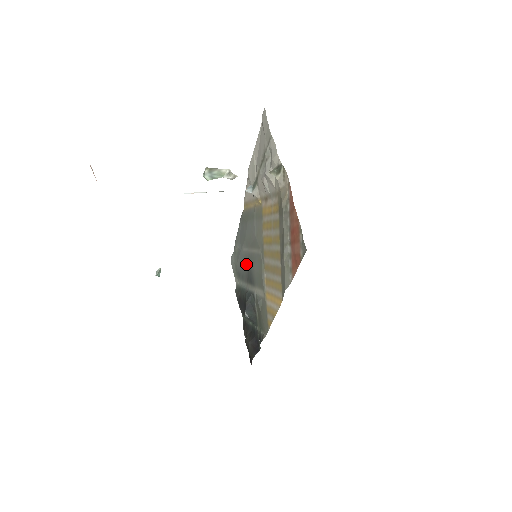
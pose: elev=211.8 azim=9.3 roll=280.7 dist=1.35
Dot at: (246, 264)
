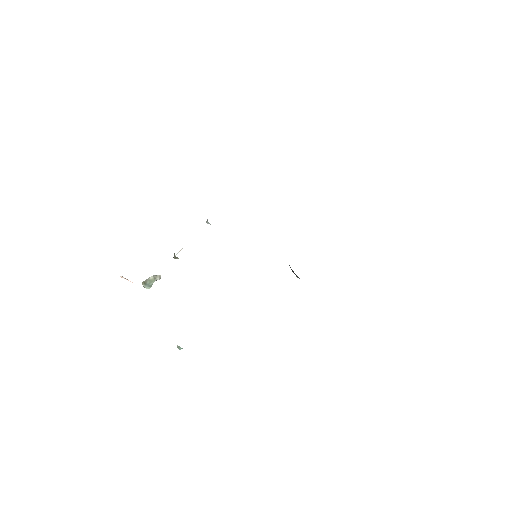
Dot at: occluded
